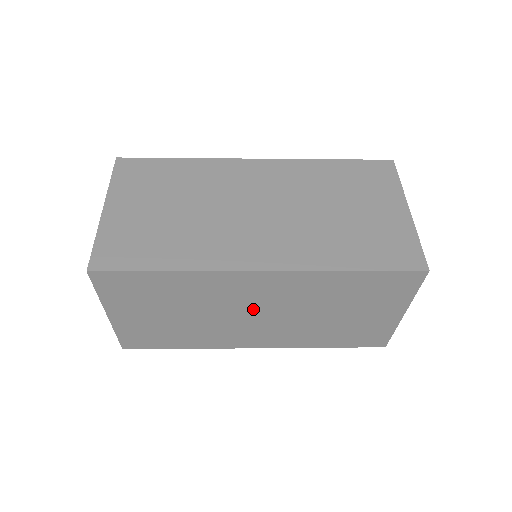
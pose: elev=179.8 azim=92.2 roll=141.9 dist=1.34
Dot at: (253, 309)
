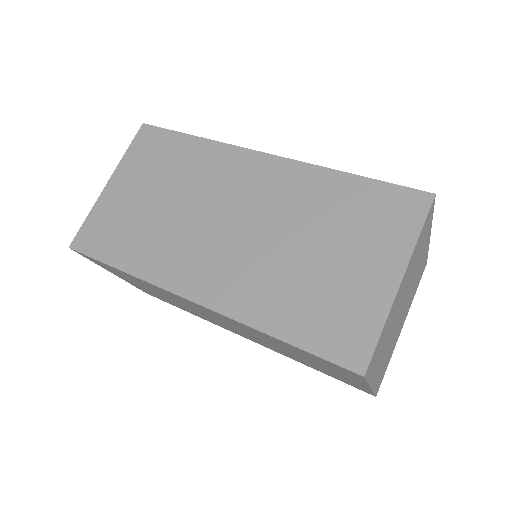
Dot at: (216, 318)
